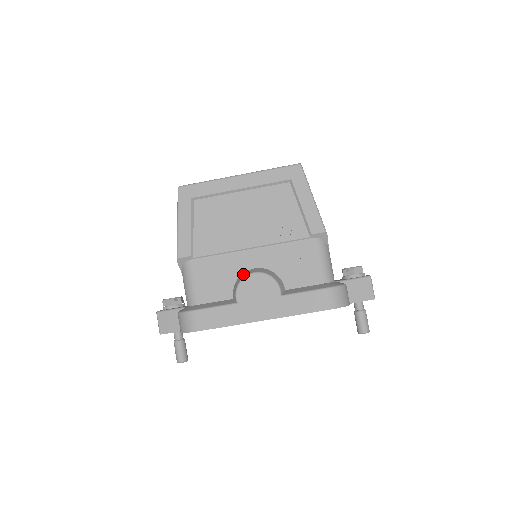
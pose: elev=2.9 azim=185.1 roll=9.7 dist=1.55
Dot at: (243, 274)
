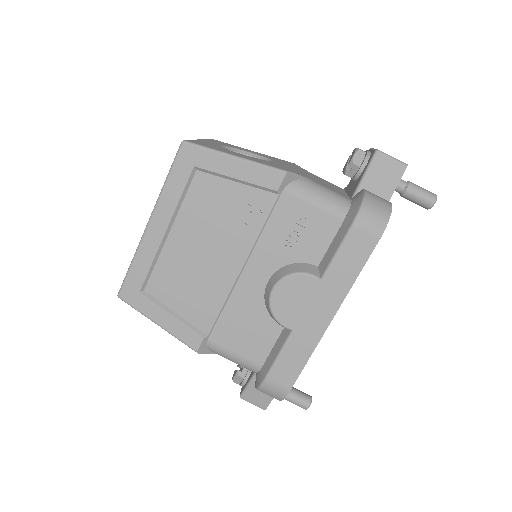
Dot at: (265, 299)
